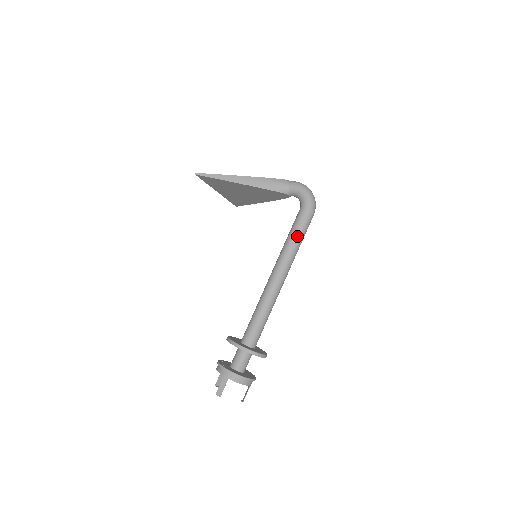
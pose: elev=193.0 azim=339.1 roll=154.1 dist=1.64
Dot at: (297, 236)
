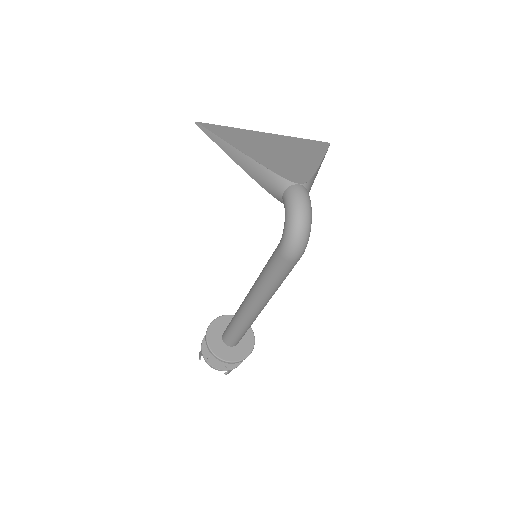
Dot at: (266, 276)
